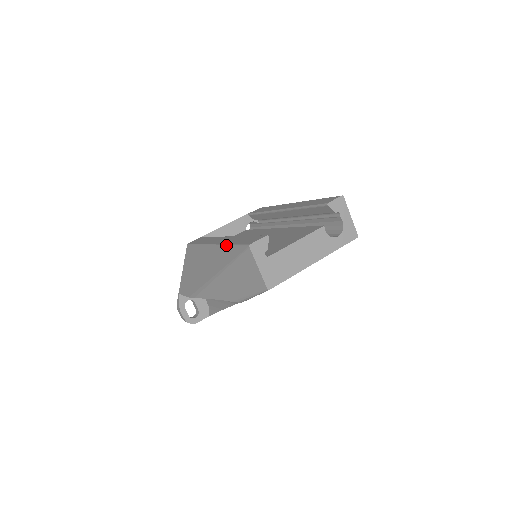
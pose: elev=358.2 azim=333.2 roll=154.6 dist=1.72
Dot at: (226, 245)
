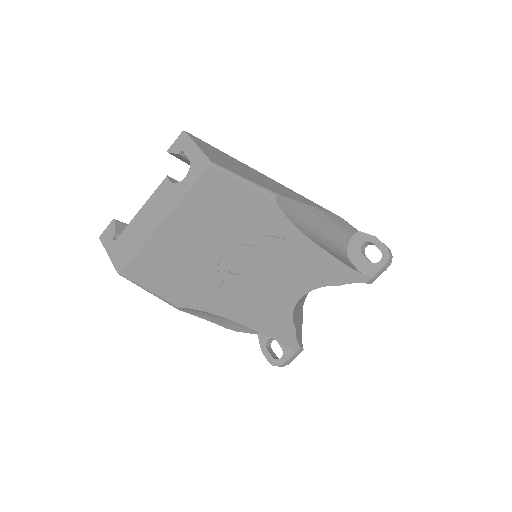
Dot at: occluded
